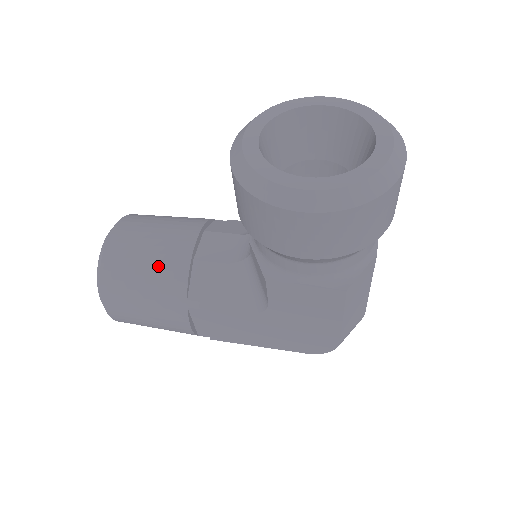
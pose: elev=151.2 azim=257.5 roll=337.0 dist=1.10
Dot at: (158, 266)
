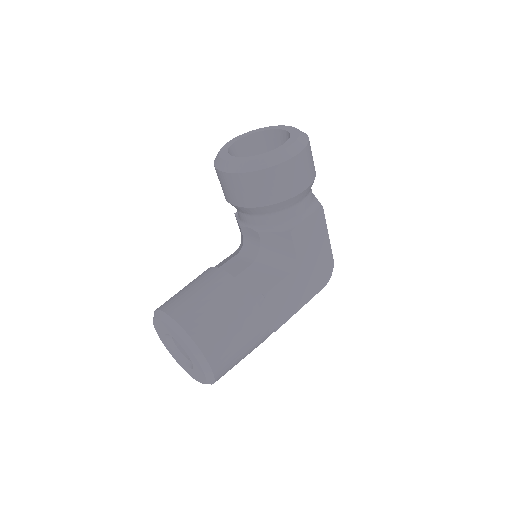
Dot at: (220, 296)
